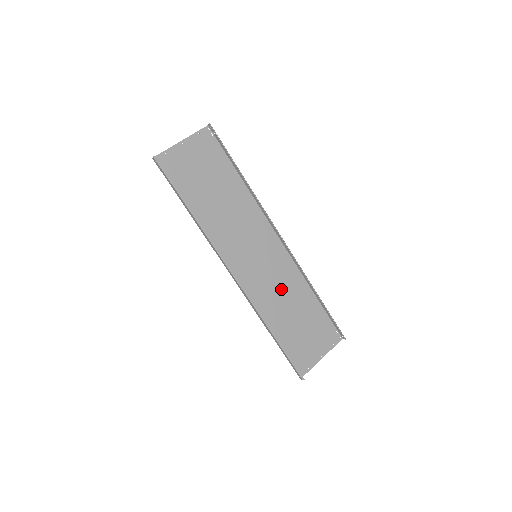
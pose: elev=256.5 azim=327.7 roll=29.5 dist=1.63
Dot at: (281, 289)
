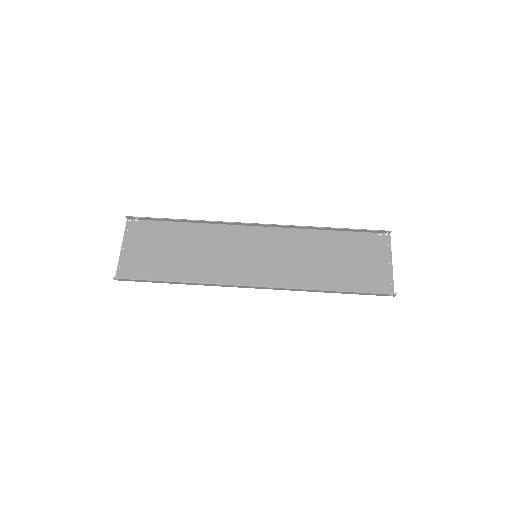
Dot at: (301, 255)
